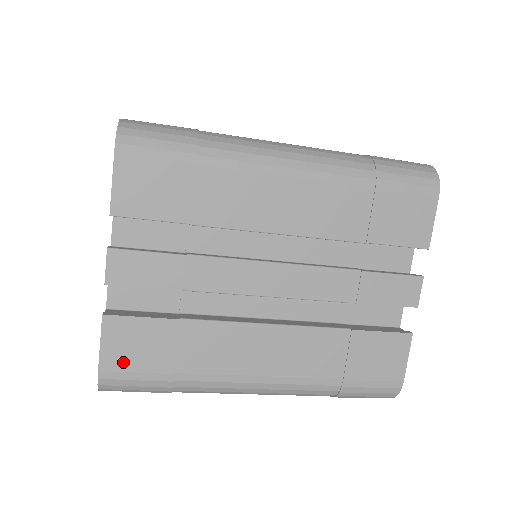
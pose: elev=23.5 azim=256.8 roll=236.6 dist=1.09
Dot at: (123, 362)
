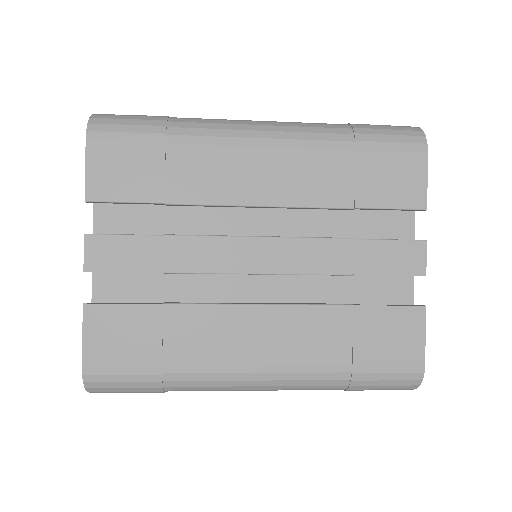
Dot at: (107, 354)
